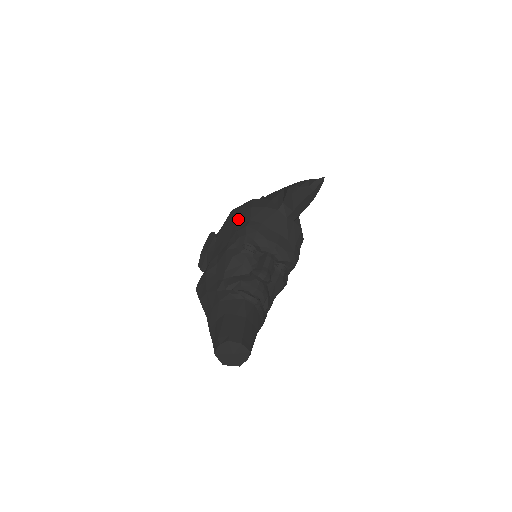
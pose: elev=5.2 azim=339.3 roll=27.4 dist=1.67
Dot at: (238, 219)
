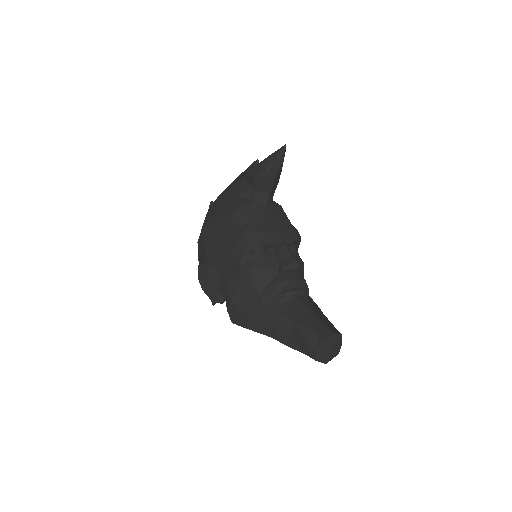
Dot at: (223, 234)
